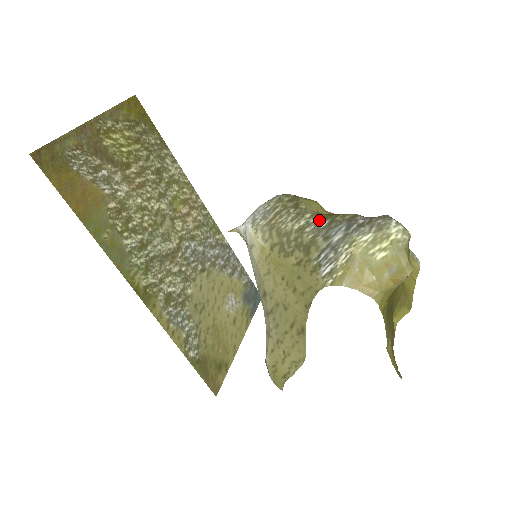
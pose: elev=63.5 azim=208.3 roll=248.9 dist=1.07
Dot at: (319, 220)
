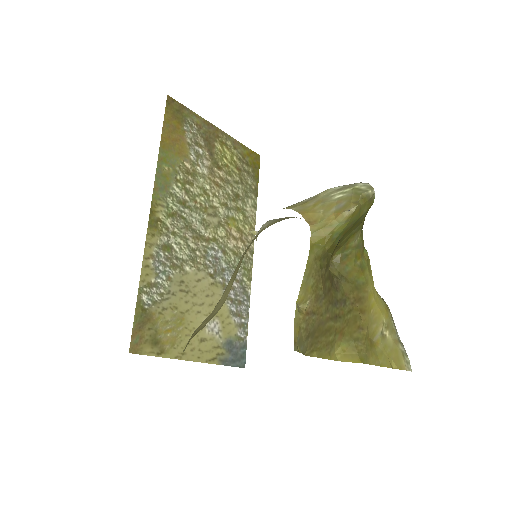
Dot at: occluded
